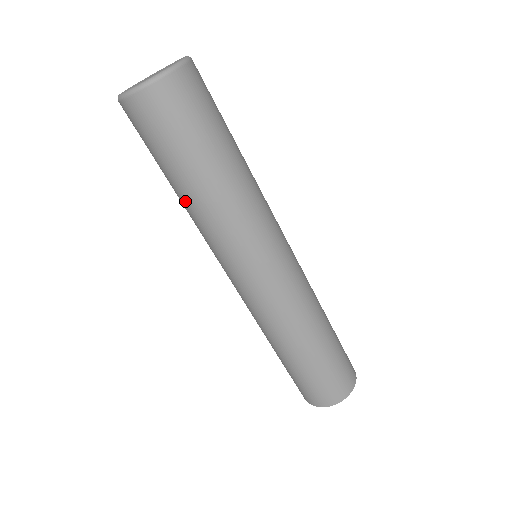
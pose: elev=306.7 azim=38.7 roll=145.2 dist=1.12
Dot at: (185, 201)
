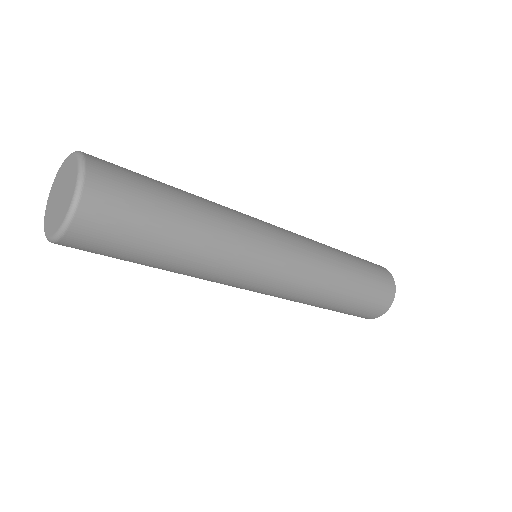
Dot at: (179, 268)
